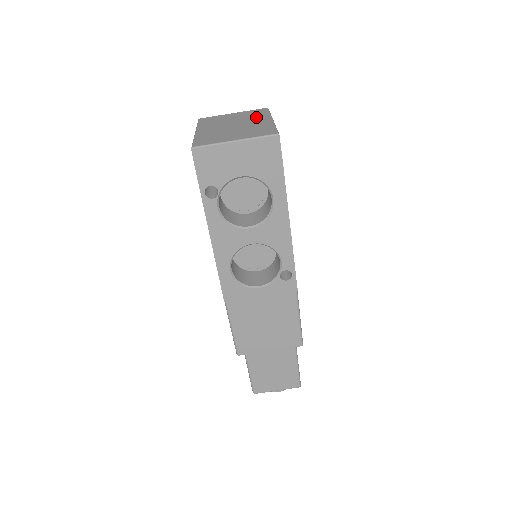
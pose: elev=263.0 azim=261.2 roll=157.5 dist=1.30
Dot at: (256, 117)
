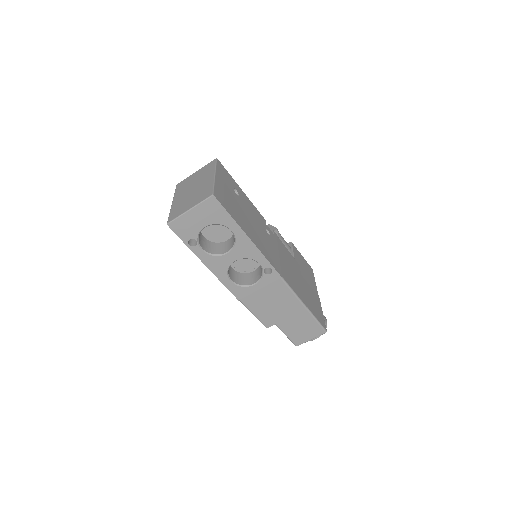
Dot at: (206, 175)
